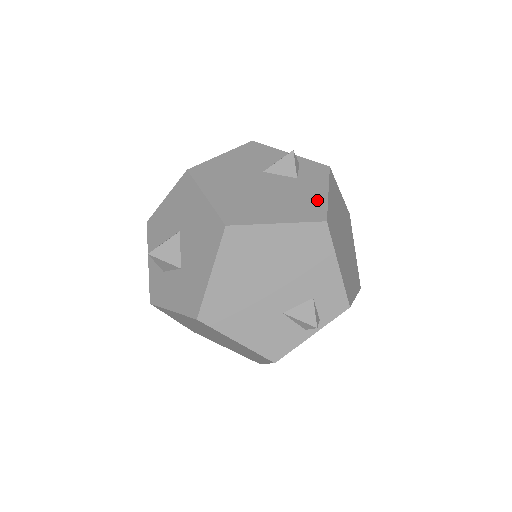
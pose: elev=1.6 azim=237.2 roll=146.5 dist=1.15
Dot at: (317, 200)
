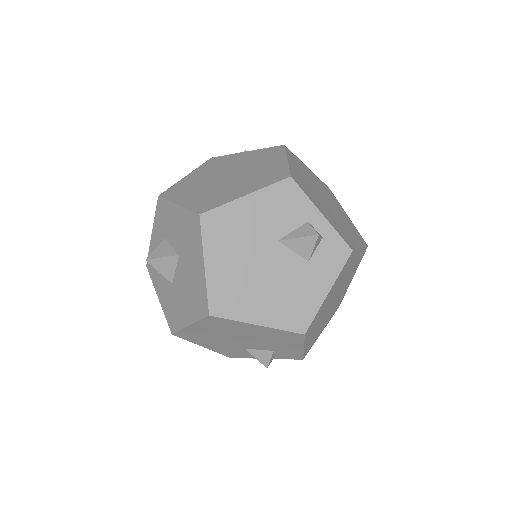
Dot at: (311, 302)
